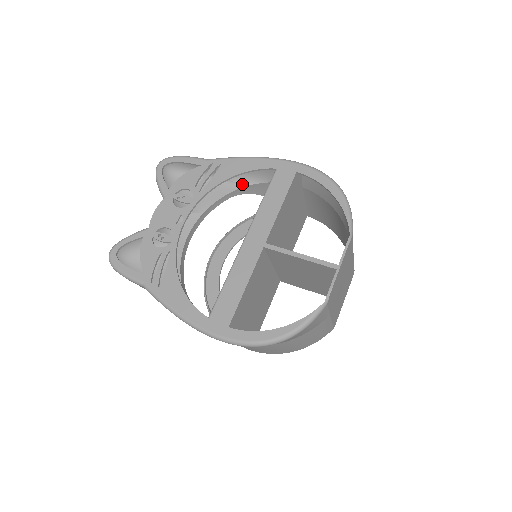
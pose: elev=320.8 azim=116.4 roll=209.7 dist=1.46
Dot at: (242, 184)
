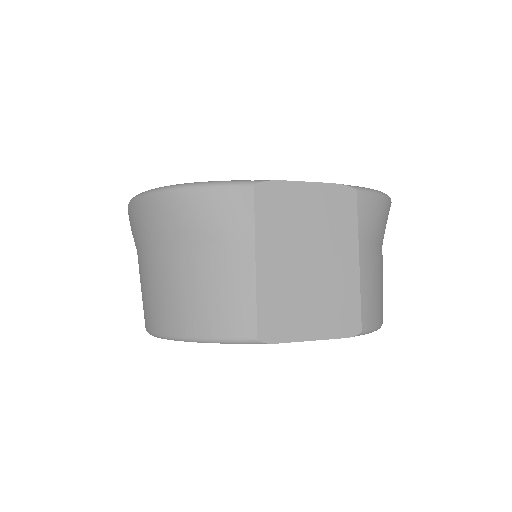
Dot at: occluded
